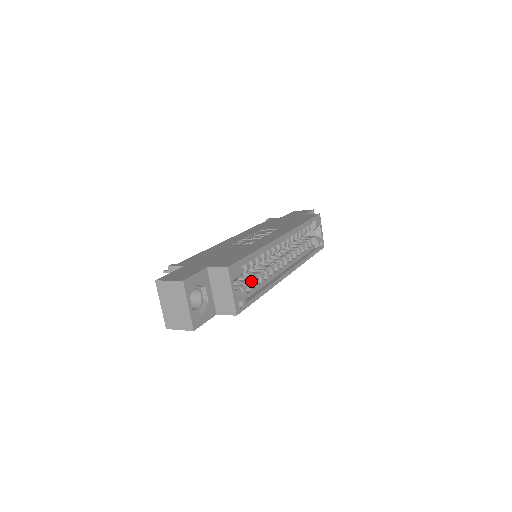
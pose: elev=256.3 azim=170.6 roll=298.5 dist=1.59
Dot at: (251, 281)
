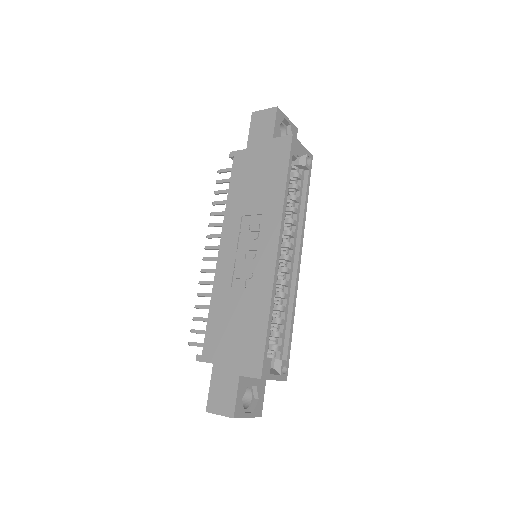
Dot at: (277, 327)
